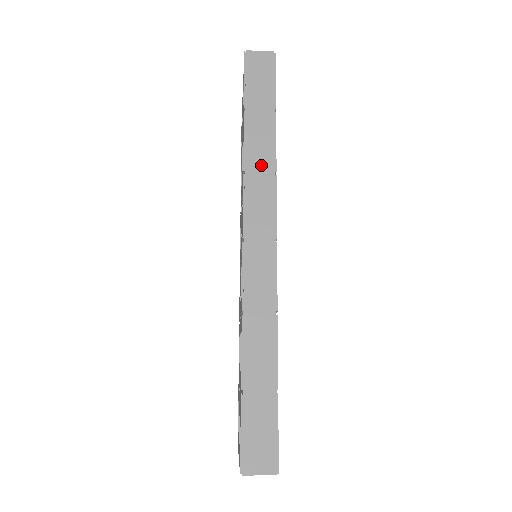
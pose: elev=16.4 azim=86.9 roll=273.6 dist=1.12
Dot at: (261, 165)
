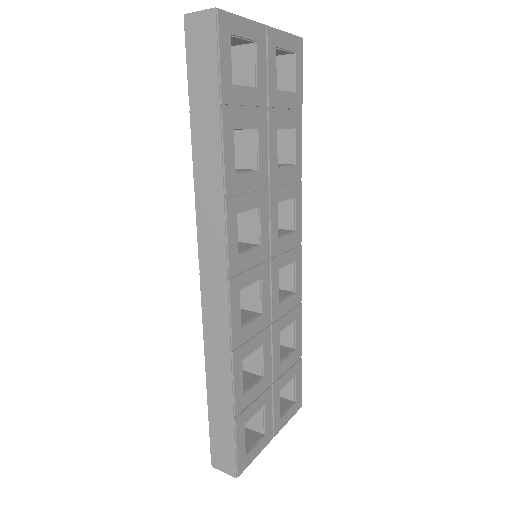
Dot at: (210, 186)
